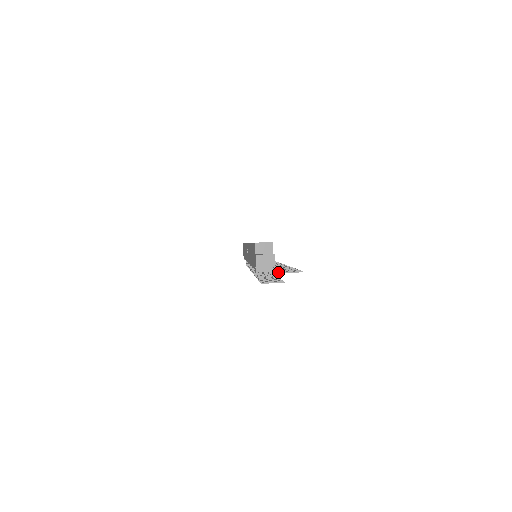
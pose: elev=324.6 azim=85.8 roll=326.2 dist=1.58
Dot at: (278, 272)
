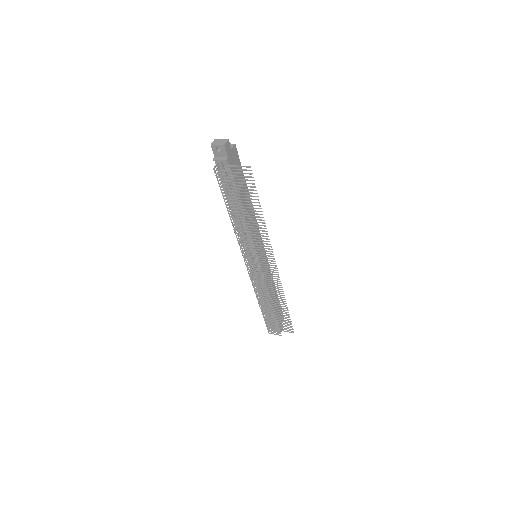
Dot at: (231, 165)
